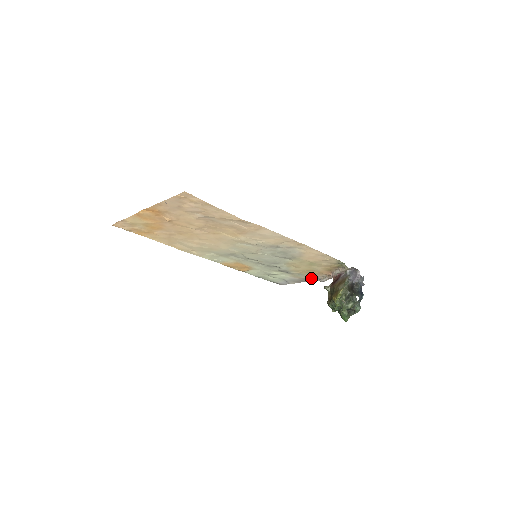
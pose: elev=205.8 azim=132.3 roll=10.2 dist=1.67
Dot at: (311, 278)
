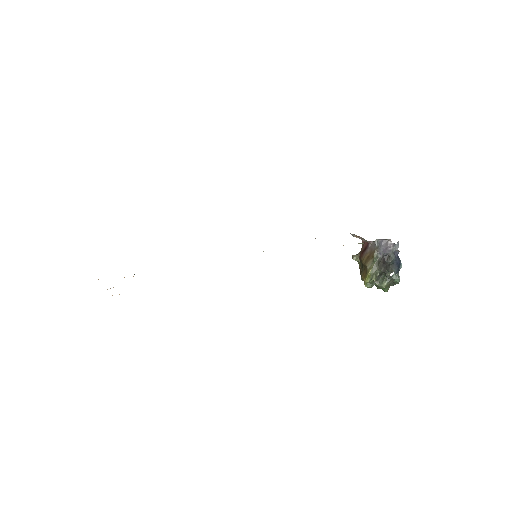
Dot at: occluded
